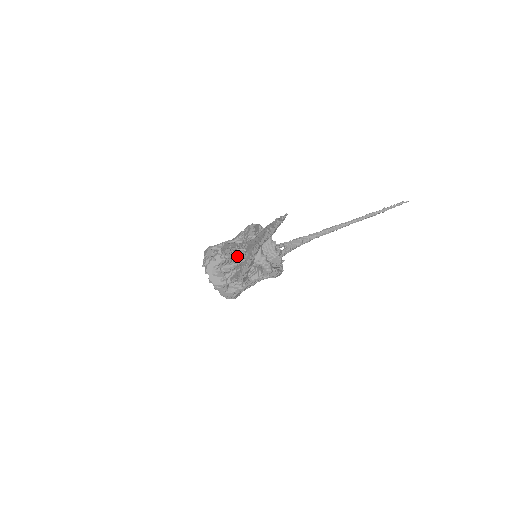
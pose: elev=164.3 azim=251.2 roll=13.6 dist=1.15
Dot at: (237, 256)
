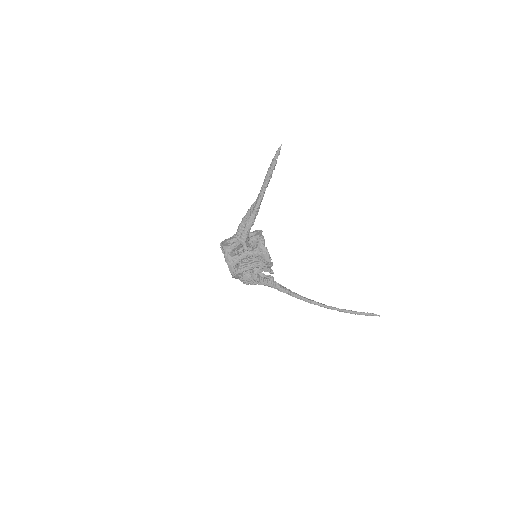
Dot at: occluded
